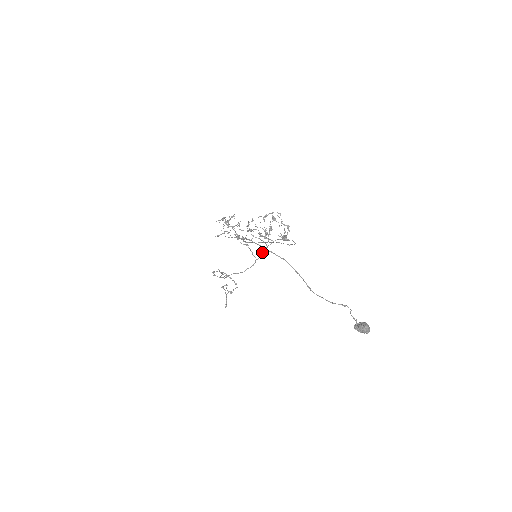
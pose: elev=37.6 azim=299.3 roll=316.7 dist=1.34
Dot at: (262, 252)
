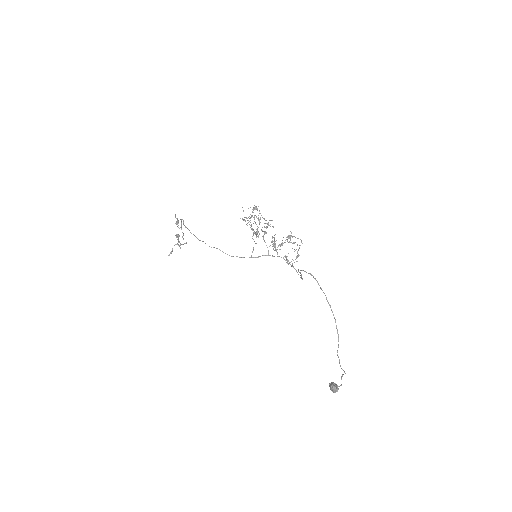
Dot at: occluded
